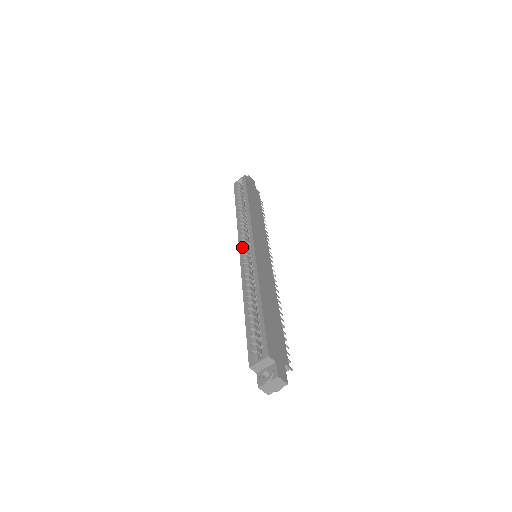
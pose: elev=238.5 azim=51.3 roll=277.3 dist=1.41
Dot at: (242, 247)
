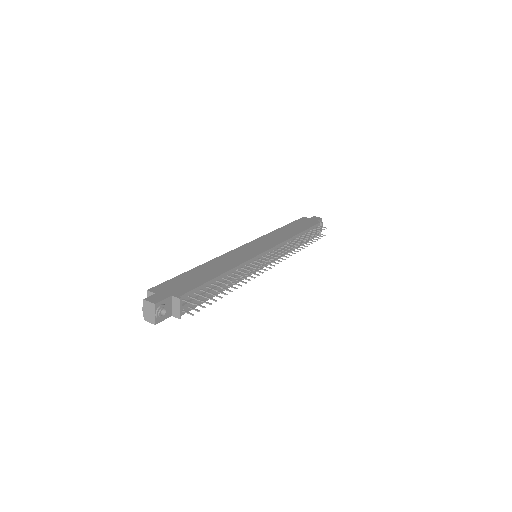
Dot at: occluded
